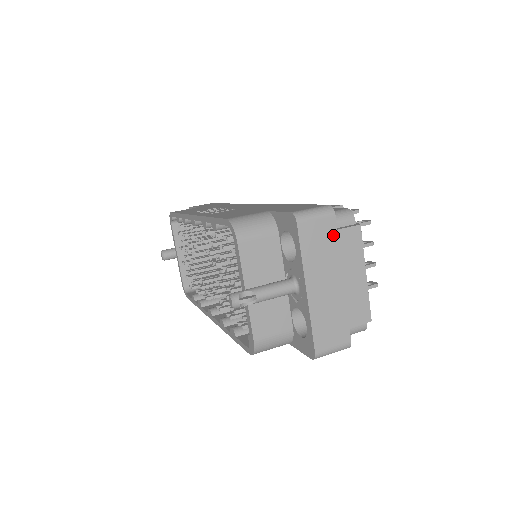
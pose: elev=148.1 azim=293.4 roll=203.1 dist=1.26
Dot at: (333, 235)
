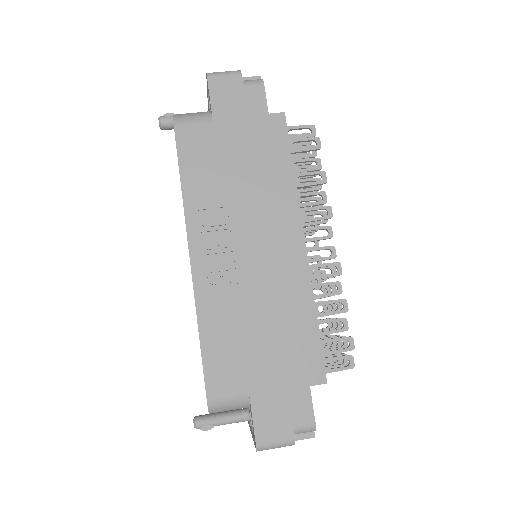
Dot at: occluded
